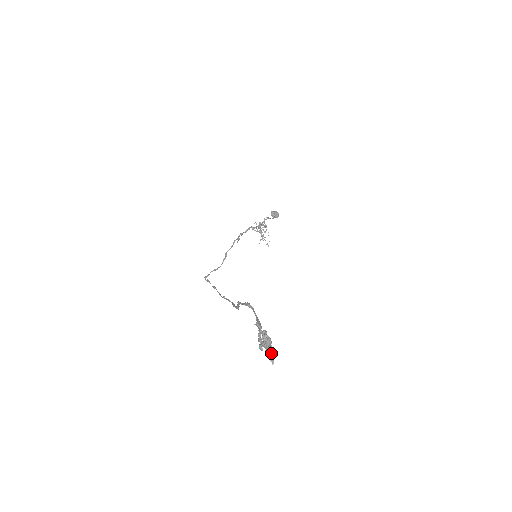
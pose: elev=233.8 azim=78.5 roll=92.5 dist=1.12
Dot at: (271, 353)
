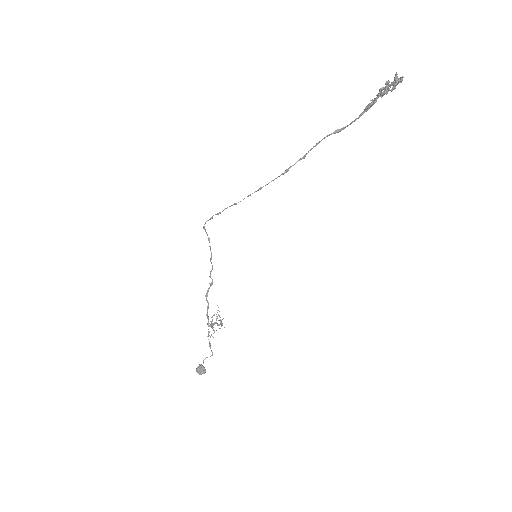
Dot at: (398, 82)
